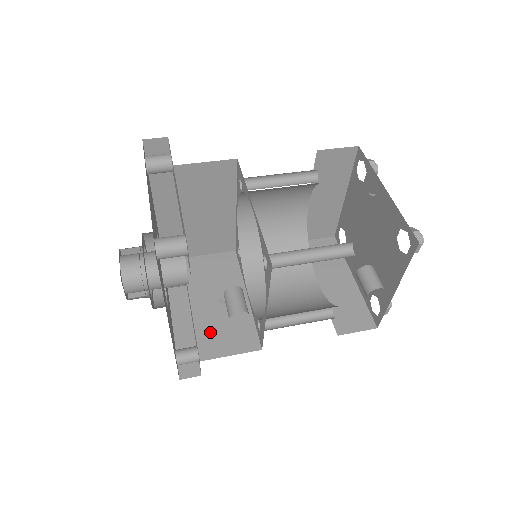
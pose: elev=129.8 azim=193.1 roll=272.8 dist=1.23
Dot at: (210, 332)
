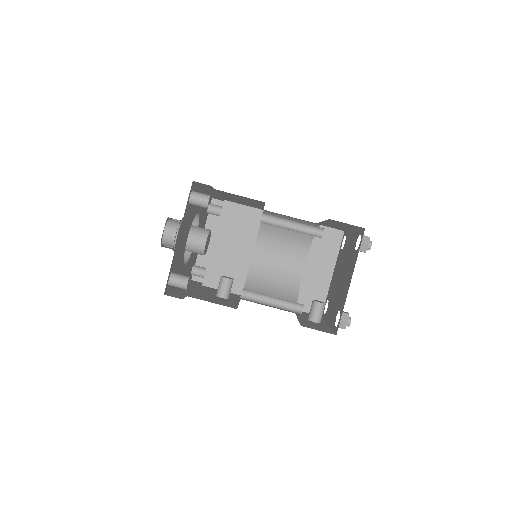
Dot at: (217, 269)
